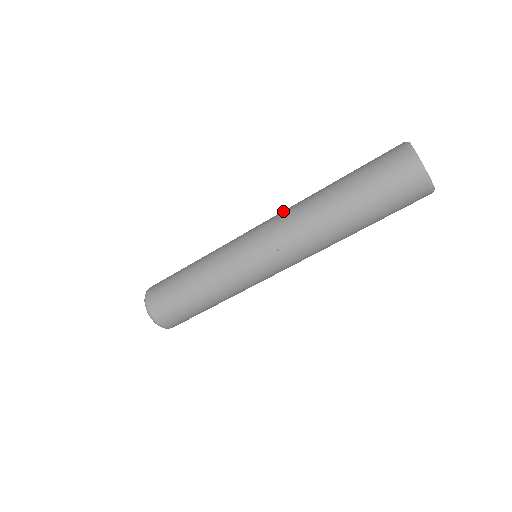
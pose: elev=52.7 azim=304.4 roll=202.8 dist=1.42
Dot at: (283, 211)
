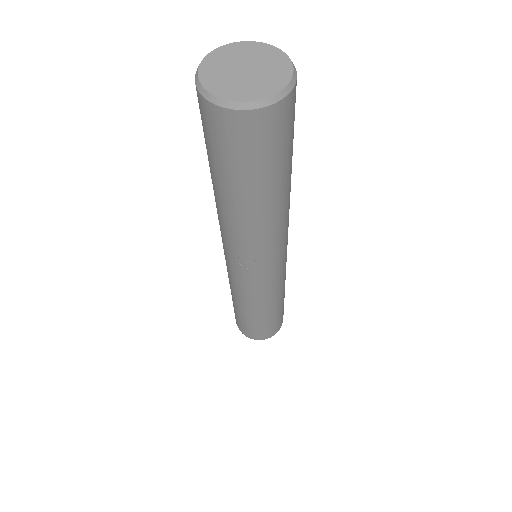
Dot at: occluded
